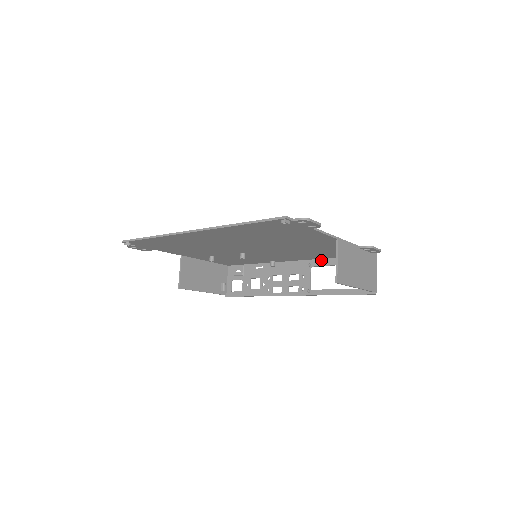
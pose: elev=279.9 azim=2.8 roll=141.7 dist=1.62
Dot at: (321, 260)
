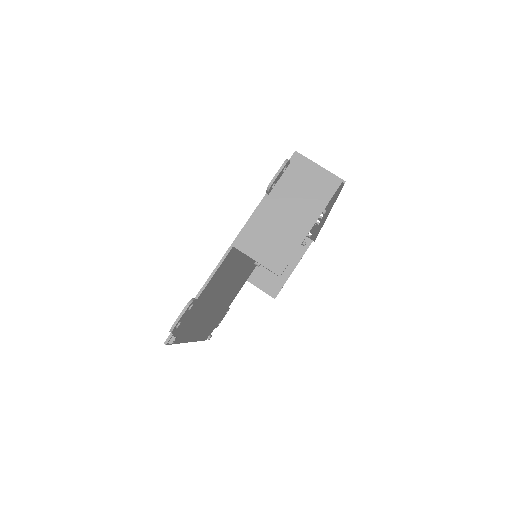
Dot at: occluded
